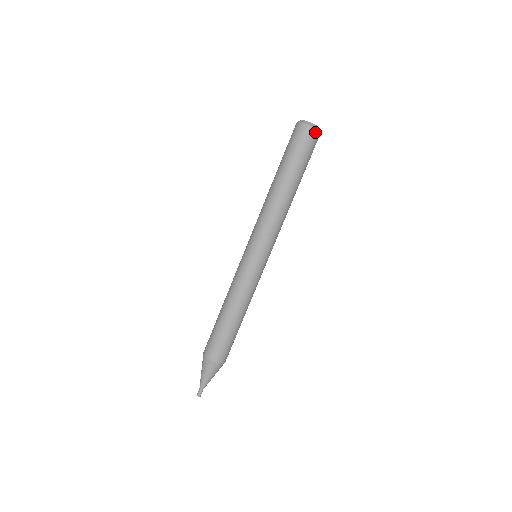
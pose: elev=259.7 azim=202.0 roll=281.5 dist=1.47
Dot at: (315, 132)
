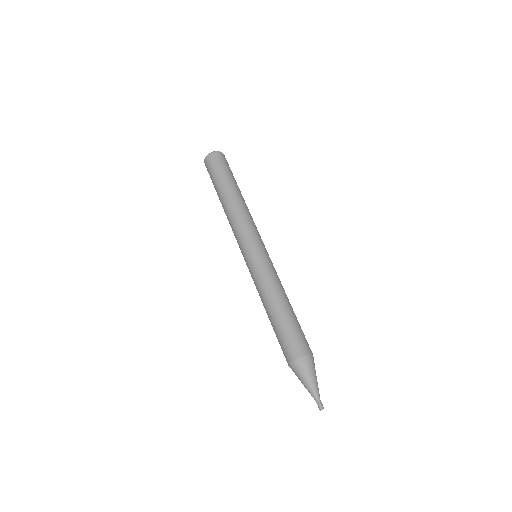
Dot at: (221, 154)
